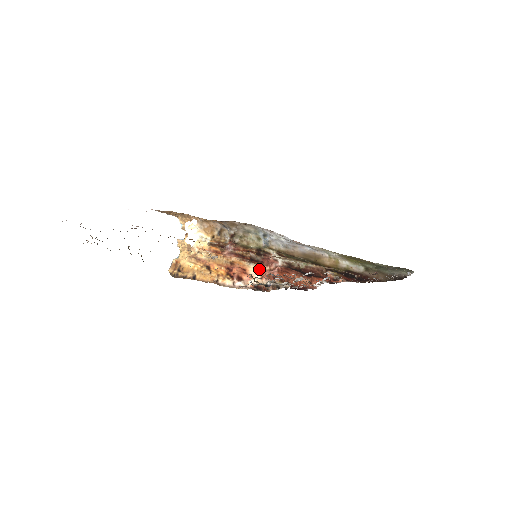
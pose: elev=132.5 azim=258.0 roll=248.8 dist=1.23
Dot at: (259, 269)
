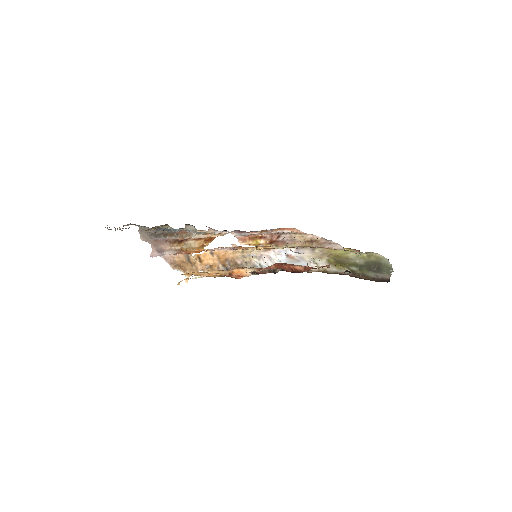
Dot at: (256, 270)
